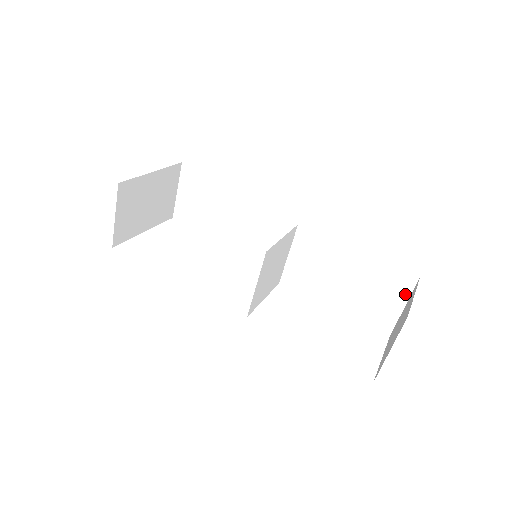
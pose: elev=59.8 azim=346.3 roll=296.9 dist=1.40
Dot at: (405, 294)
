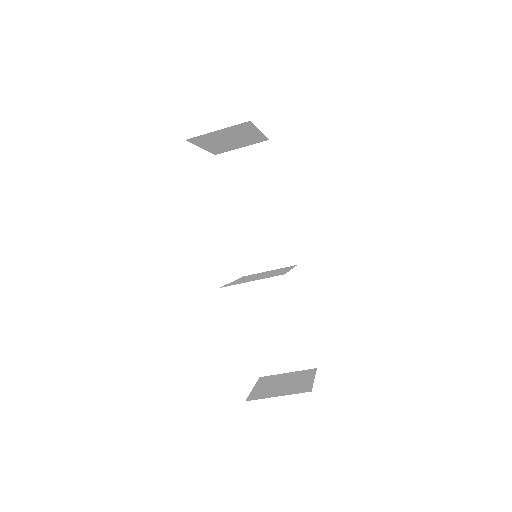
Dot at: (298, 367)
